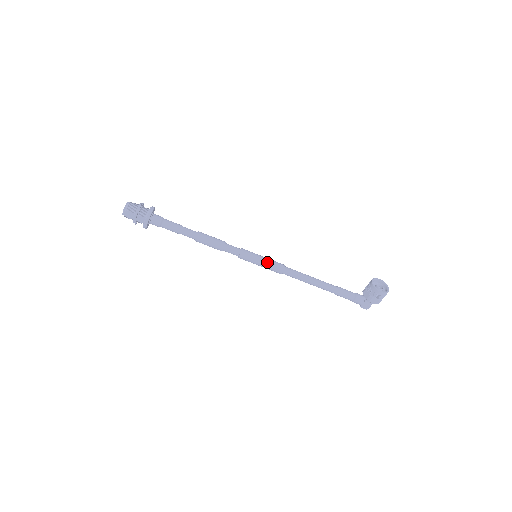
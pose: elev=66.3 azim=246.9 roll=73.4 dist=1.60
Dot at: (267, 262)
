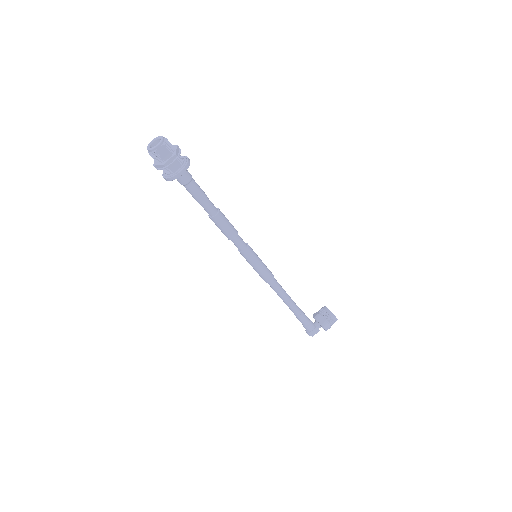
Dot at: (264, 265)
